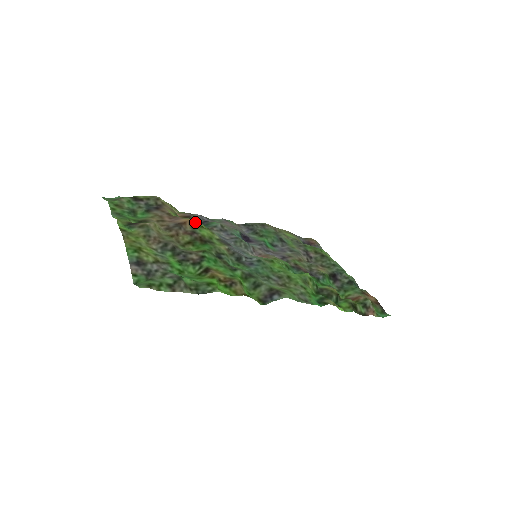
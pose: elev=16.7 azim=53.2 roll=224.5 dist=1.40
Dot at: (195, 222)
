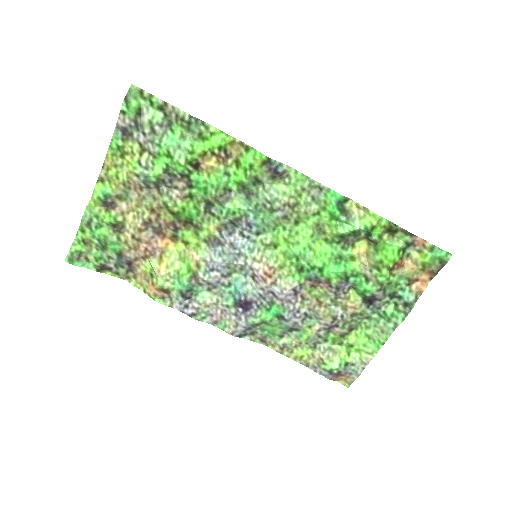
Dot at: (175, 242)
